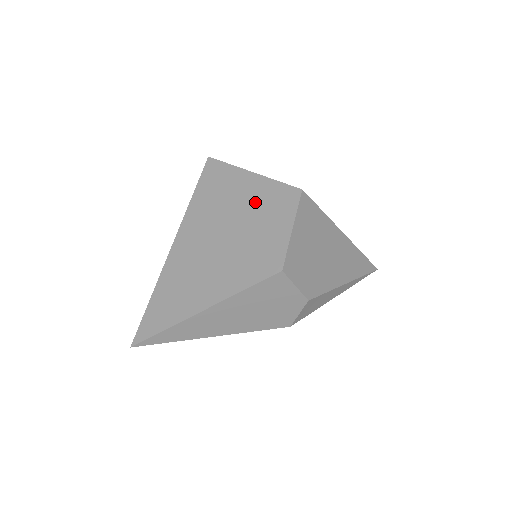
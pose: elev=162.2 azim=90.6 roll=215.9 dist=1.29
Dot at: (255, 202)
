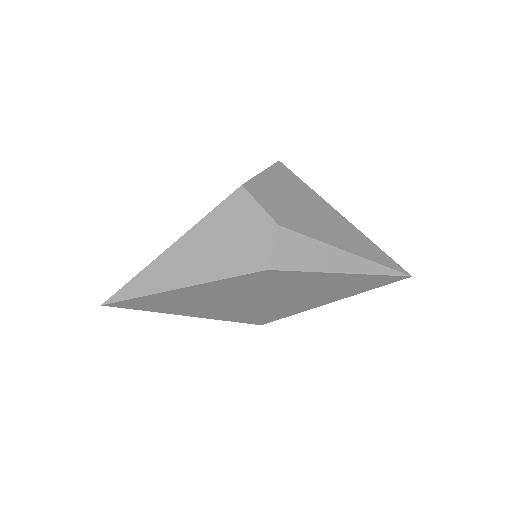
Dot at: occluded
